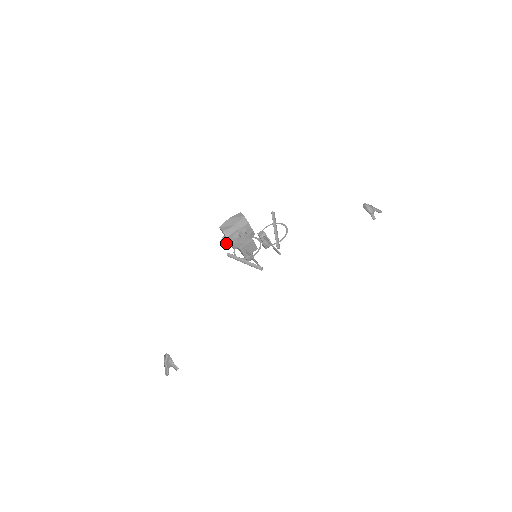
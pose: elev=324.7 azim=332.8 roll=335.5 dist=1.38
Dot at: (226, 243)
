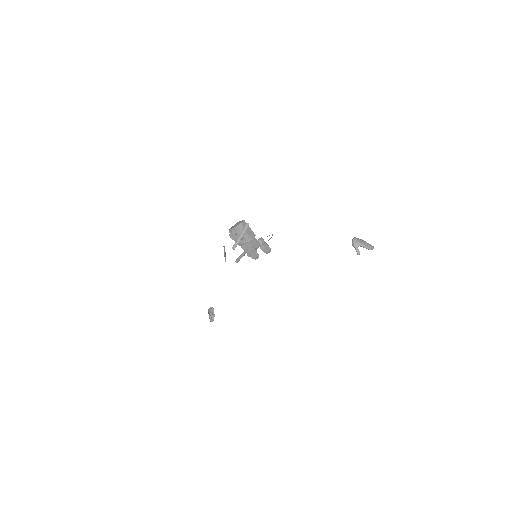
Dot at: (234, 240)
